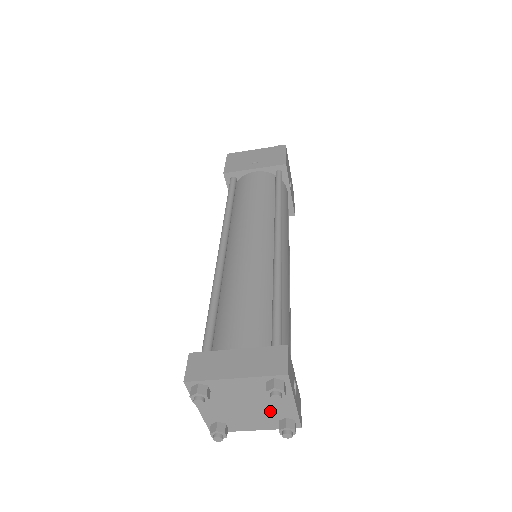
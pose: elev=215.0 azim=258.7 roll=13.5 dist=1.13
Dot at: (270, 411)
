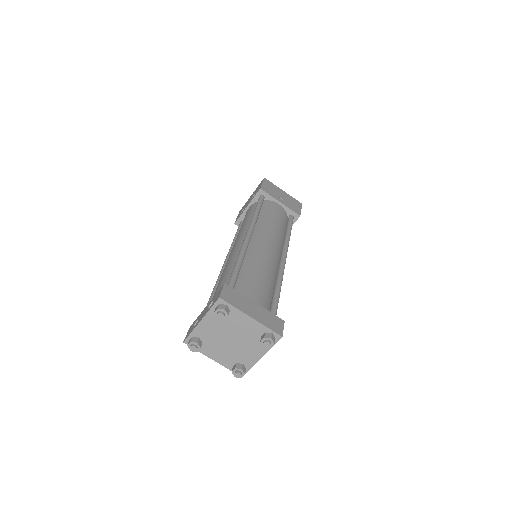
Dot at: (240, 353)
